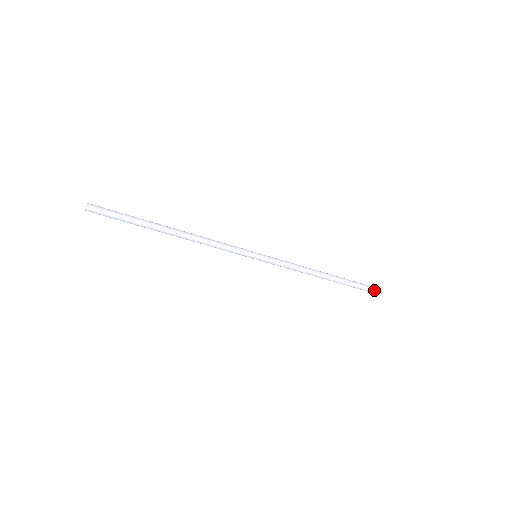
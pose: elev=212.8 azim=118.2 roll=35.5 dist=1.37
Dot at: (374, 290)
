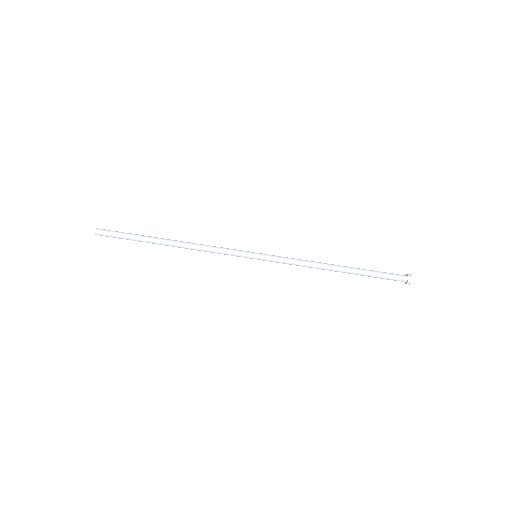
Dot at: (402, 275)
